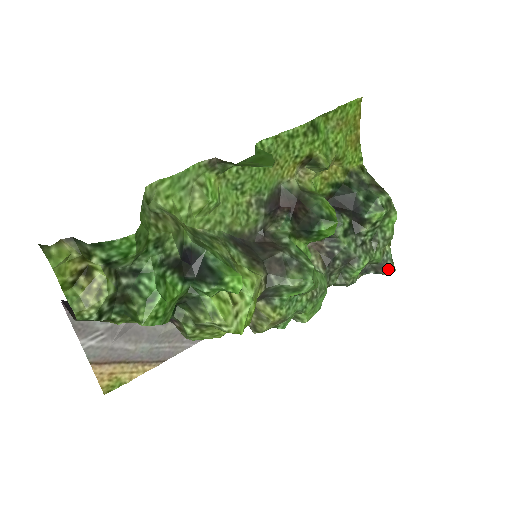
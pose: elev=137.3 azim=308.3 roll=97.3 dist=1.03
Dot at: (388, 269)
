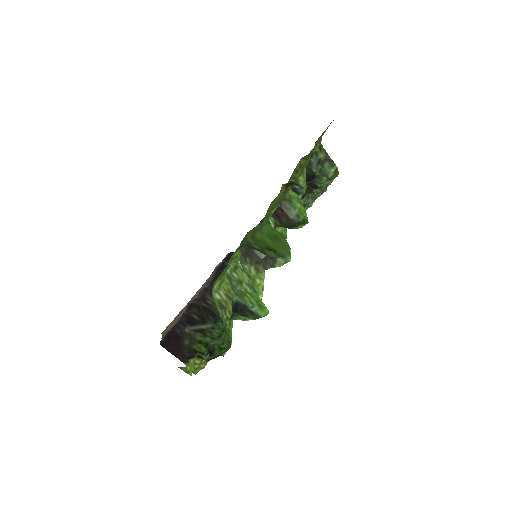
Dot at: (322, 192)
